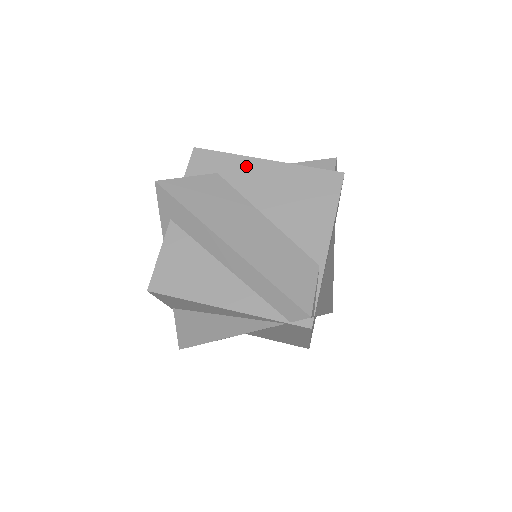
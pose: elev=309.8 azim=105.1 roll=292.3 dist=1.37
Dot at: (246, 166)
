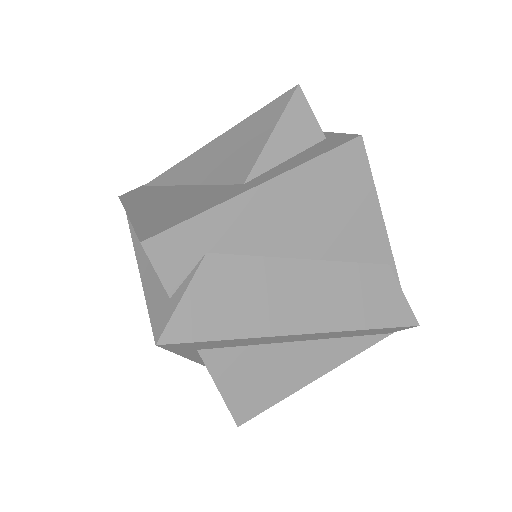
Dot at: (237, 215)
